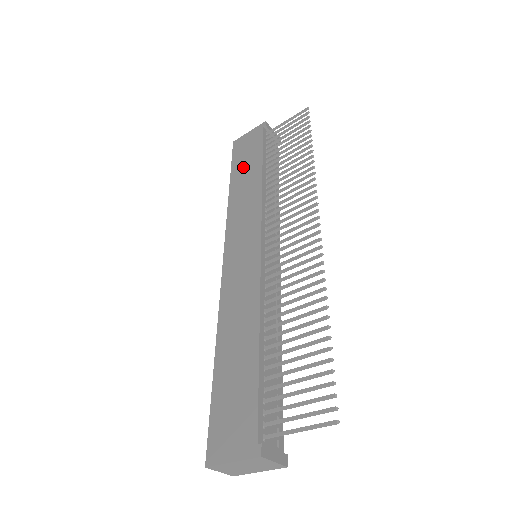
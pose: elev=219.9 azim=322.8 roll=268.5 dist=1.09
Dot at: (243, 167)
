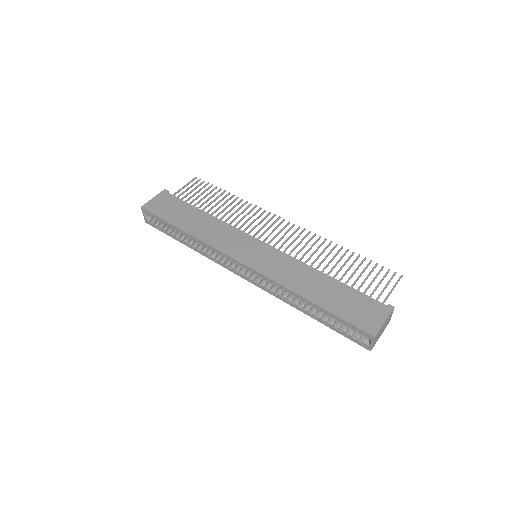
Dot at: (181, 216)
